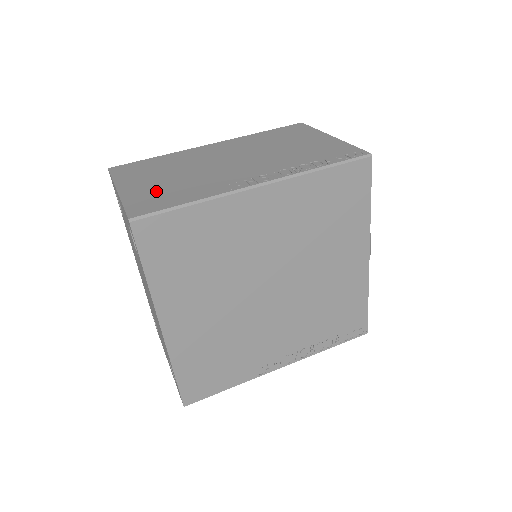
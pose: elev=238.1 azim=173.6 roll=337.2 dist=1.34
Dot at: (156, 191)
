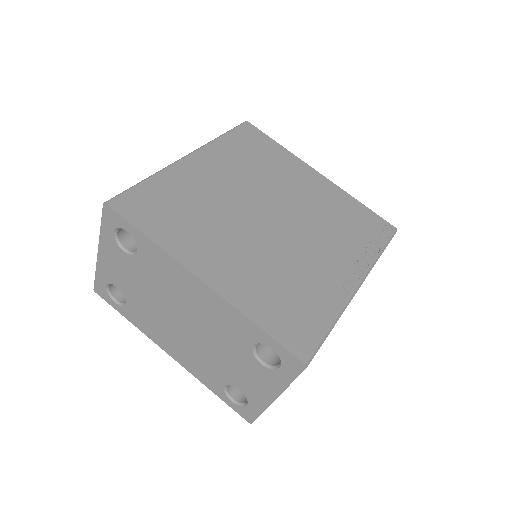
Dot at: occluded
